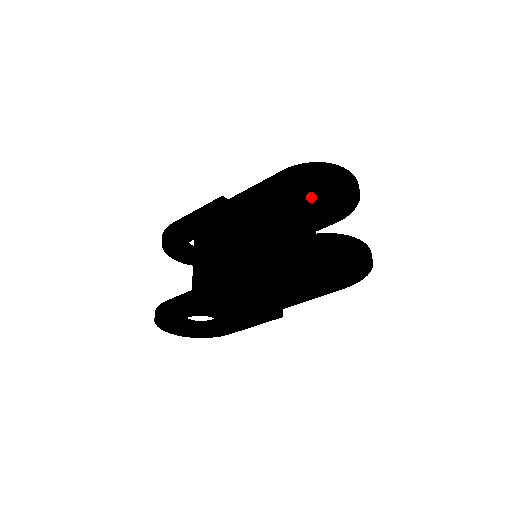
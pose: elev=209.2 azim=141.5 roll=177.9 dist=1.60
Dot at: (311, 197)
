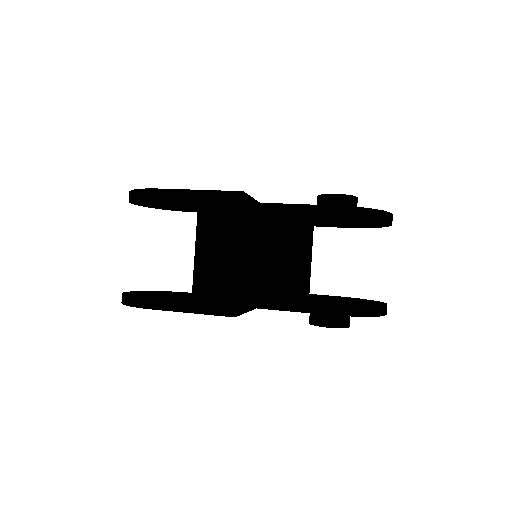
Dot at: (341, 222)
